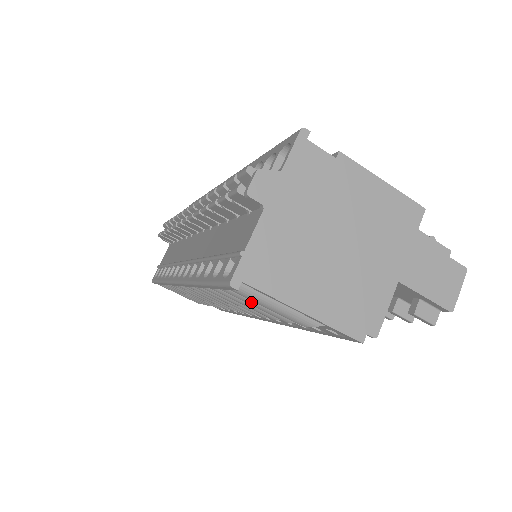
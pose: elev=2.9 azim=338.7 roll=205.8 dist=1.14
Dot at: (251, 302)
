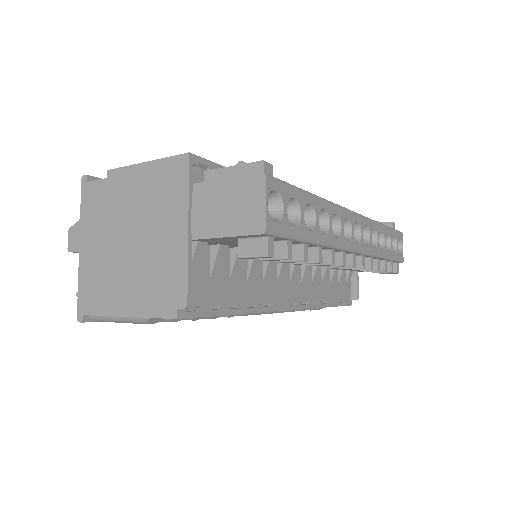
Dot at: occluded
